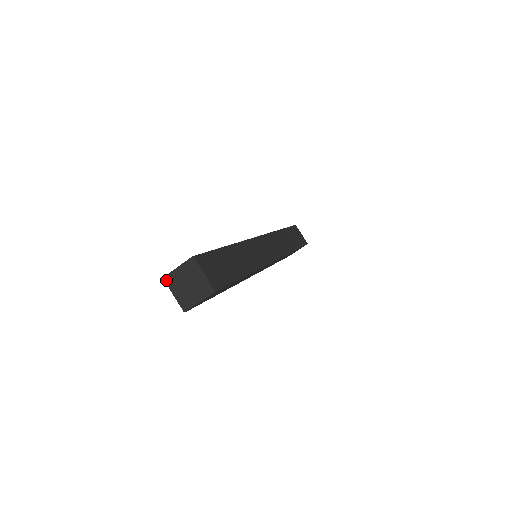
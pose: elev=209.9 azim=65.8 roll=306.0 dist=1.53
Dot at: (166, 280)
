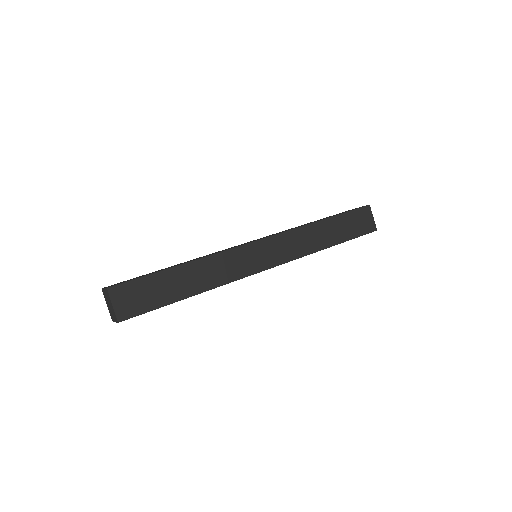
Dot at: (103, 291)
